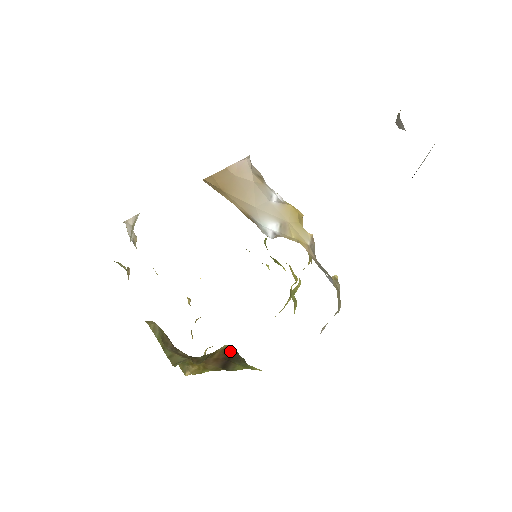
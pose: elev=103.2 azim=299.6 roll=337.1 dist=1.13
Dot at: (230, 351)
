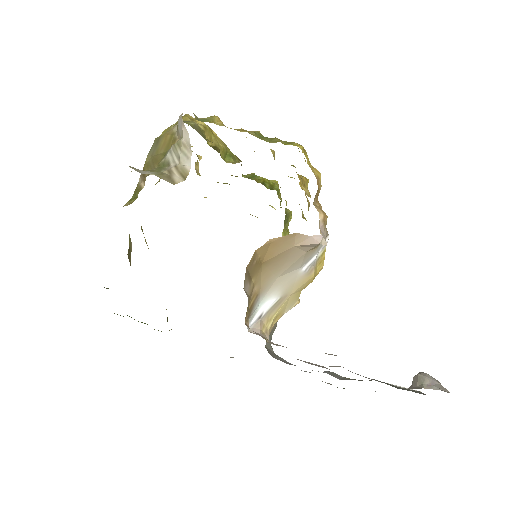
Dot at: occluded
